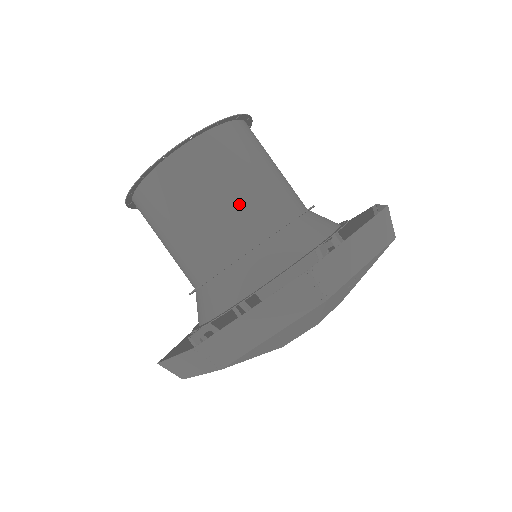
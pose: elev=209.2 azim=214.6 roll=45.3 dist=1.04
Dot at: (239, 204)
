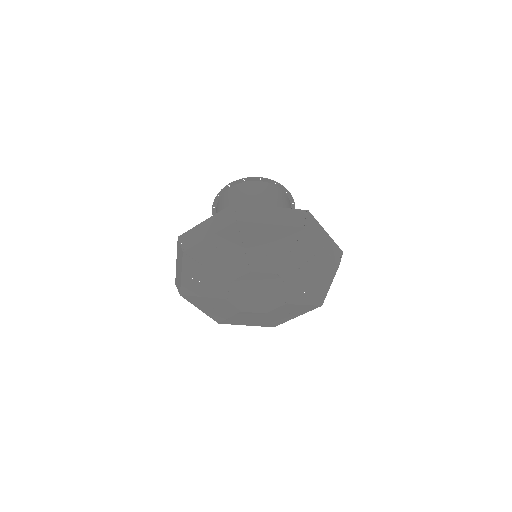
Dot at: occluded
